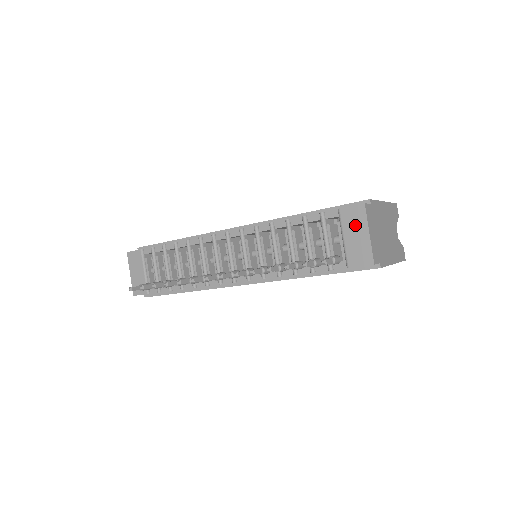
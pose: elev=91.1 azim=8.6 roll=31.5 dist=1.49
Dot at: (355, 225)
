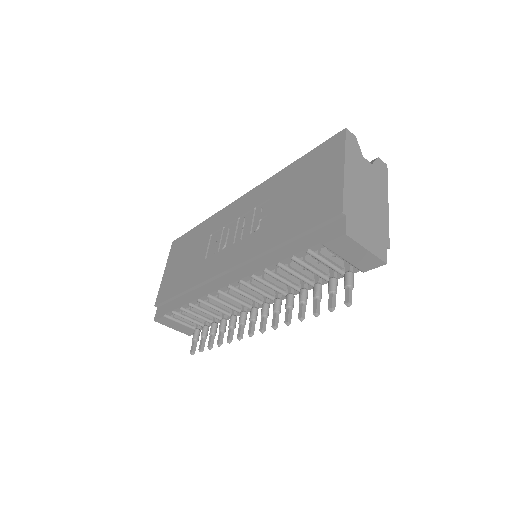
Dot at: (348, 249)
